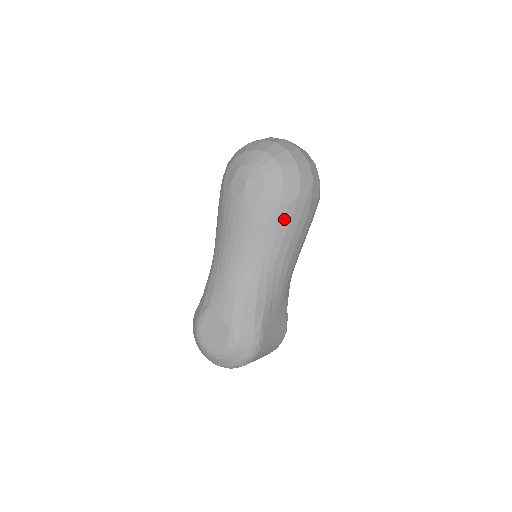
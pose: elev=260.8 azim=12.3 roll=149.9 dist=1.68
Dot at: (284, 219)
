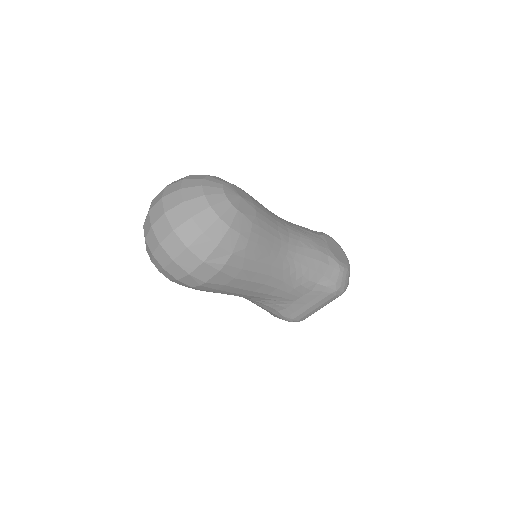
Dot at: (208, 291)
